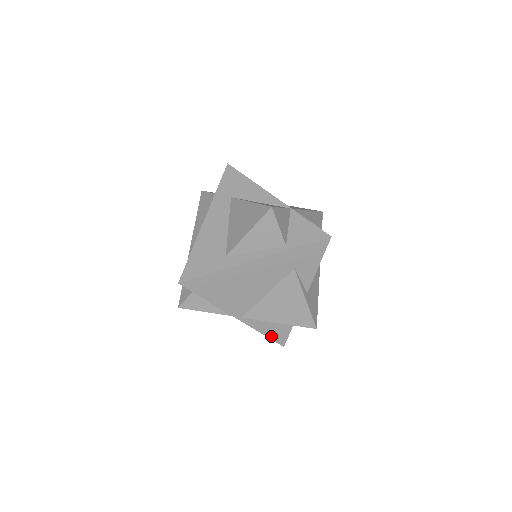
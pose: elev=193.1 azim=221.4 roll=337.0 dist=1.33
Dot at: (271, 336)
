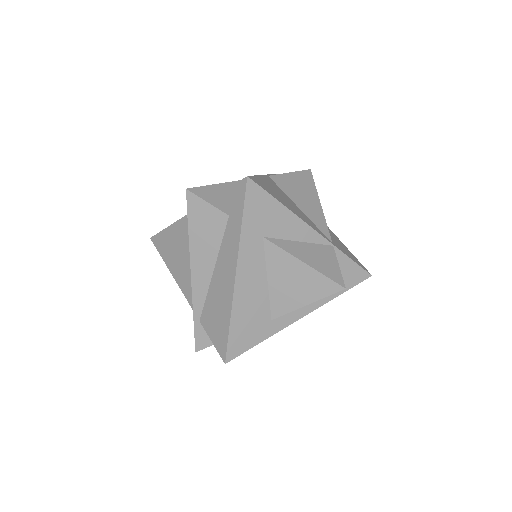
Dot at: occluded
